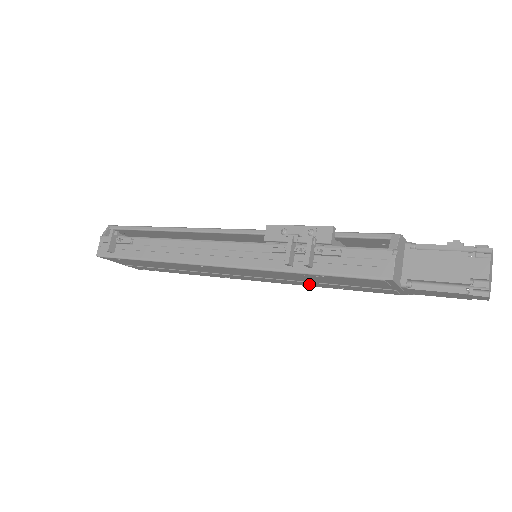
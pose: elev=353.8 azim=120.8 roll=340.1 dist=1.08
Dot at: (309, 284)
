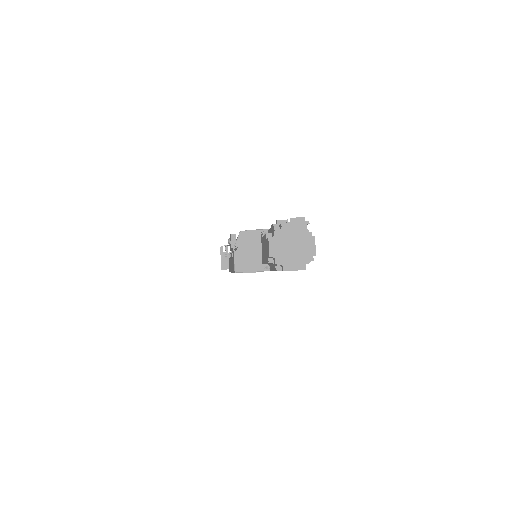
Dot at: occluded
